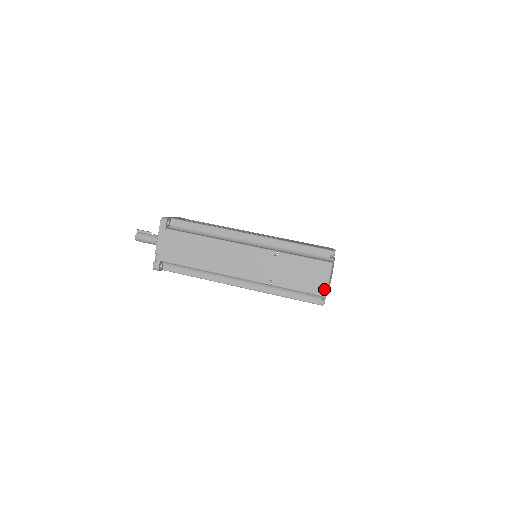
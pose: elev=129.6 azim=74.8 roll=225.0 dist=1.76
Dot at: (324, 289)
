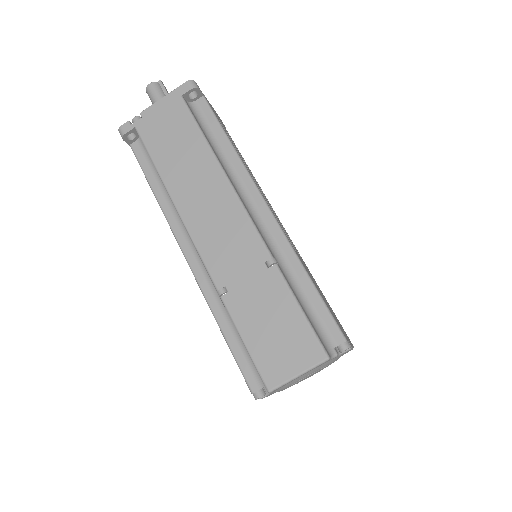
Dot at: (279, 380)
